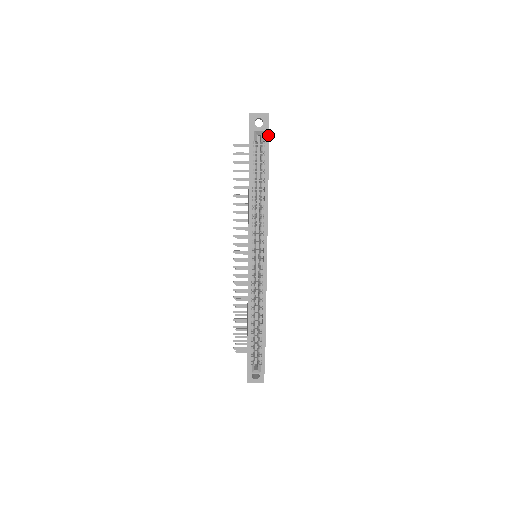
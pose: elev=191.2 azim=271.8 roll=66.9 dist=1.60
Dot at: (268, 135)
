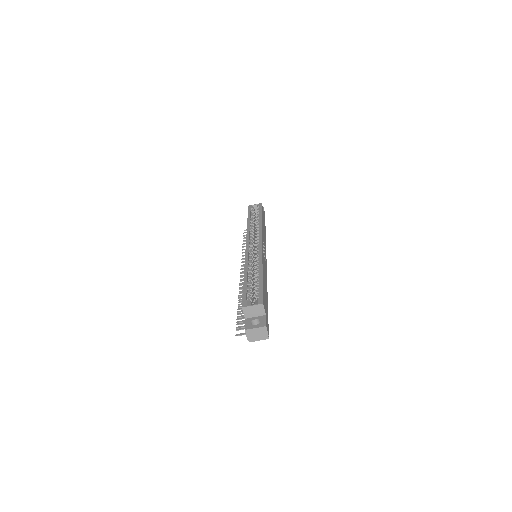
Dot at: (261, 204)
